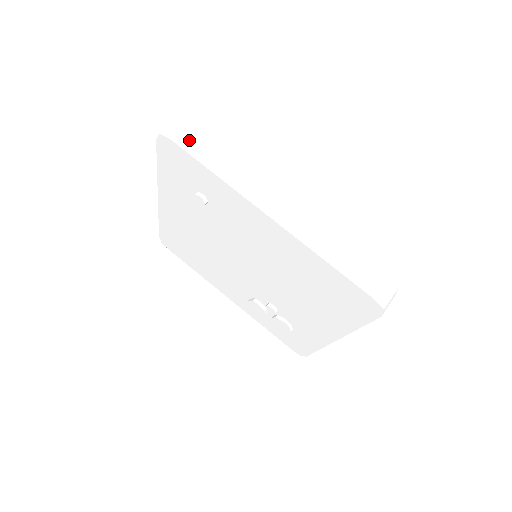
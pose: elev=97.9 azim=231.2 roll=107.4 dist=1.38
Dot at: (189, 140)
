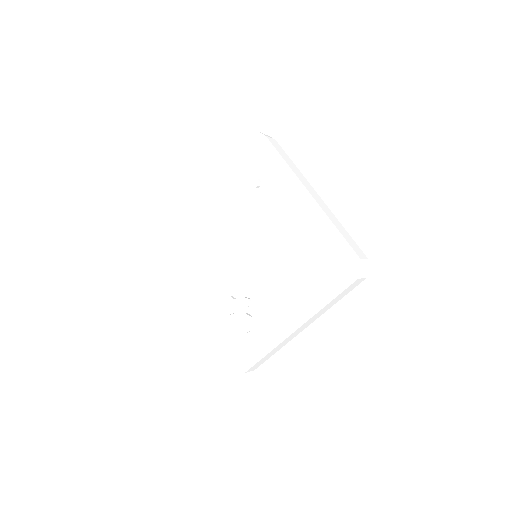
Dot at: (274, 143)
